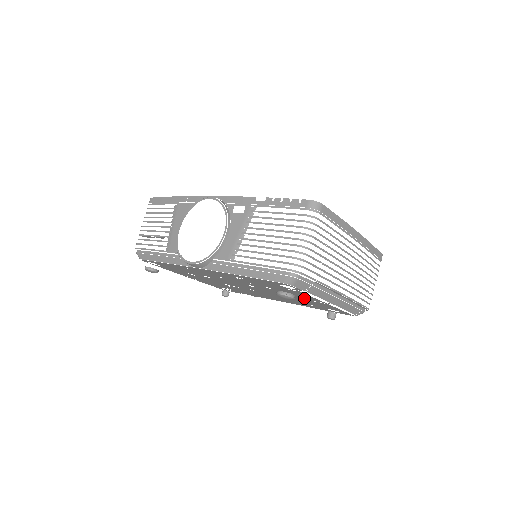
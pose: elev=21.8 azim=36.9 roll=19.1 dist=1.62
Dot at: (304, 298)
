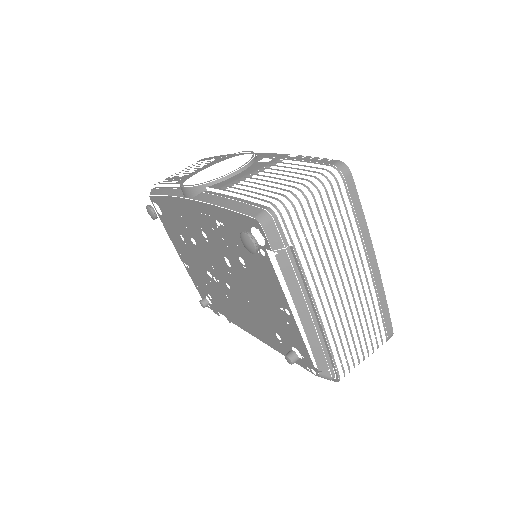
Dot at: (272, 297)
